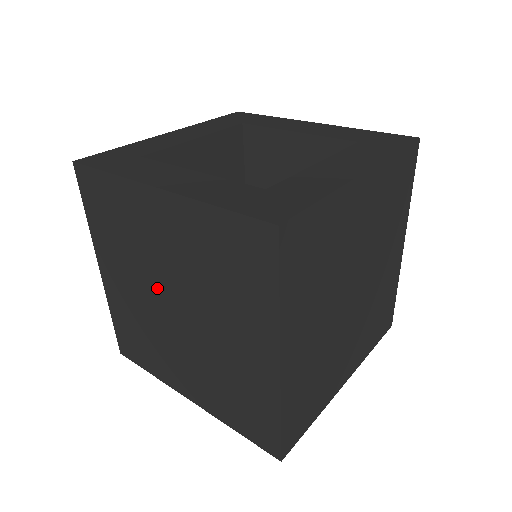
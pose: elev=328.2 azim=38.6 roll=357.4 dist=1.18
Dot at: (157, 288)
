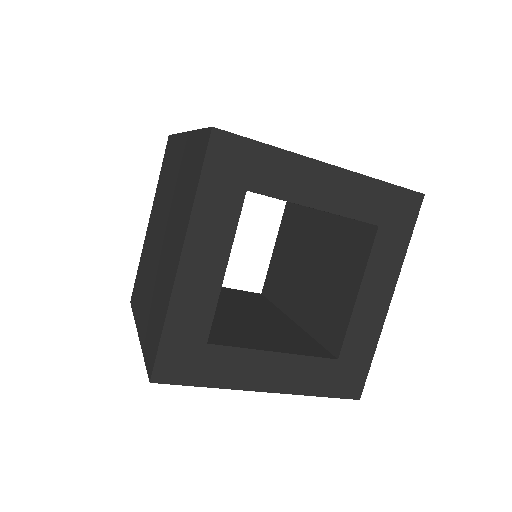
Dot at: (155, 252)
